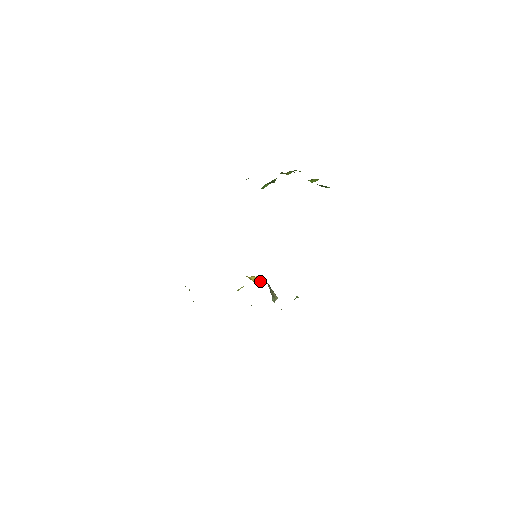
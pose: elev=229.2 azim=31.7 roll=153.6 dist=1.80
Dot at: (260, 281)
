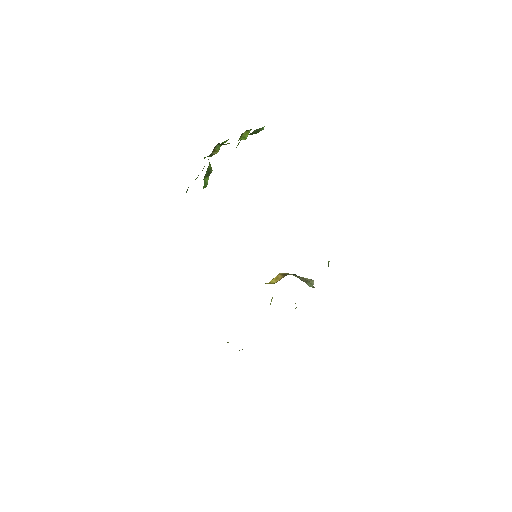
Dot at: occluded
